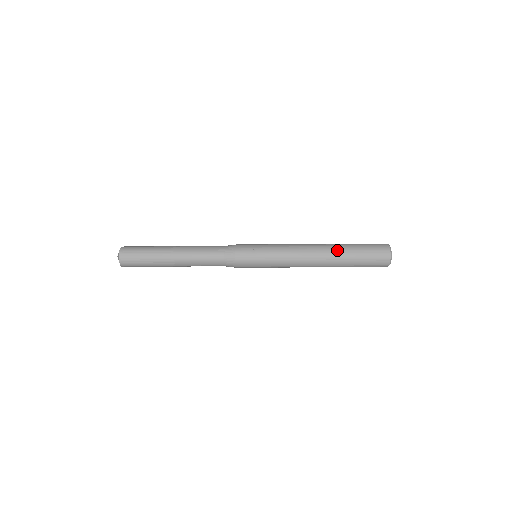
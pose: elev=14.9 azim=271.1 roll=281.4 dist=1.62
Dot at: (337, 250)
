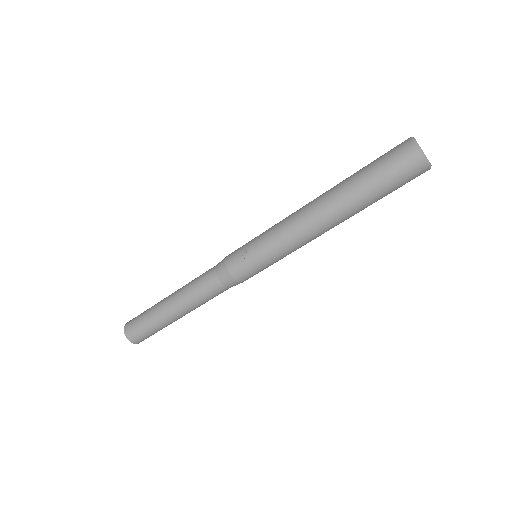
Dot at: (342, 192)
